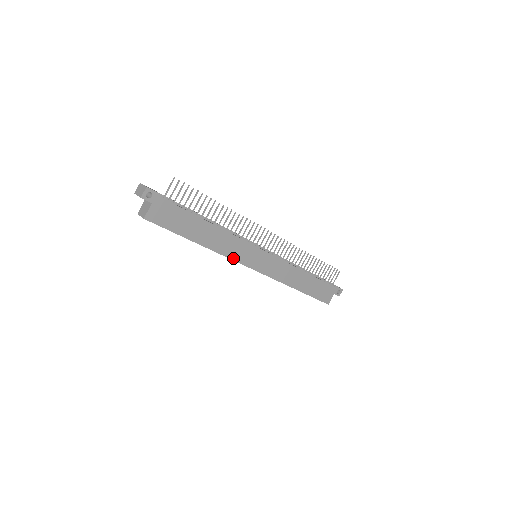
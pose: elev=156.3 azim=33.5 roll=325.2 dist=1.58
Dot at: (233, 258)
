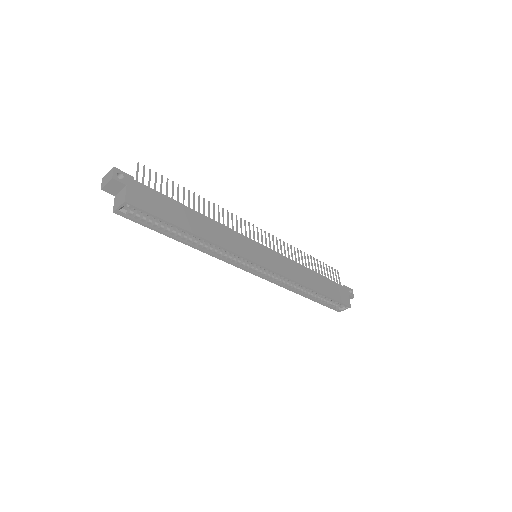
Dot at: (236, 252)
